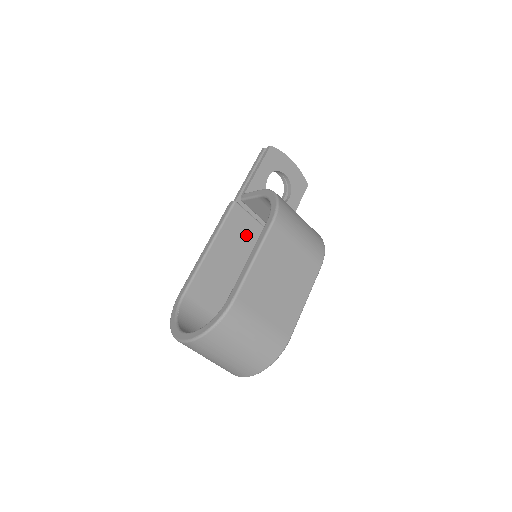
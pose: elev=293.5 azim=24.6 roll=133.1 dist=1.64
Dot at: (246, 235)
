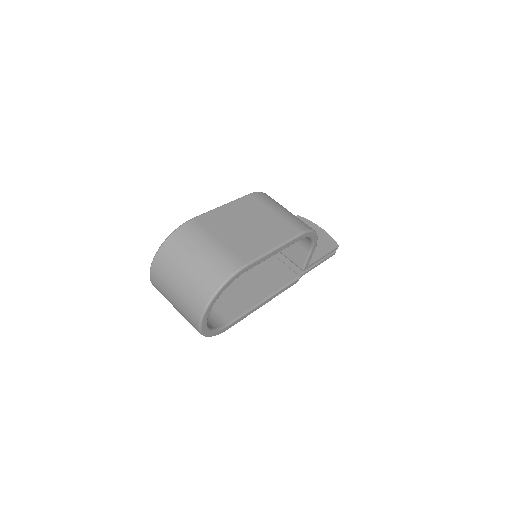
Dot at: (262, 262)
